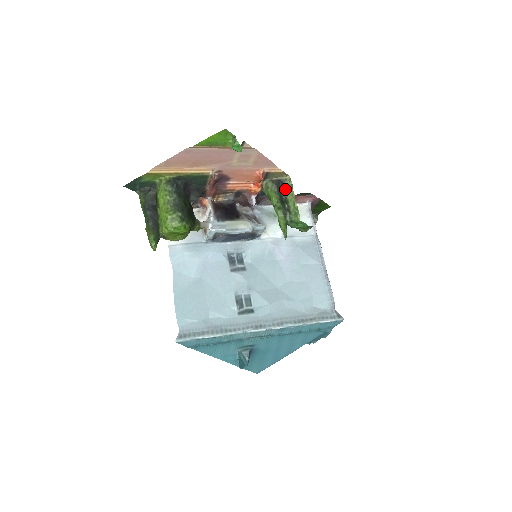
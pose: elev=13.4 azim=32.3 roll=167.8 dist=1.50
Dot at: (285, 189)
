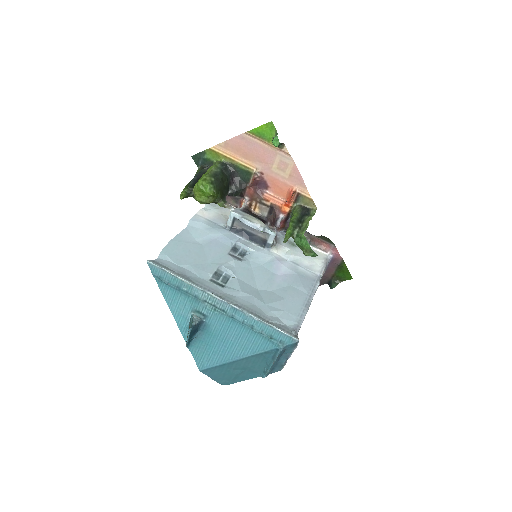
Dot at: (307, 215)
